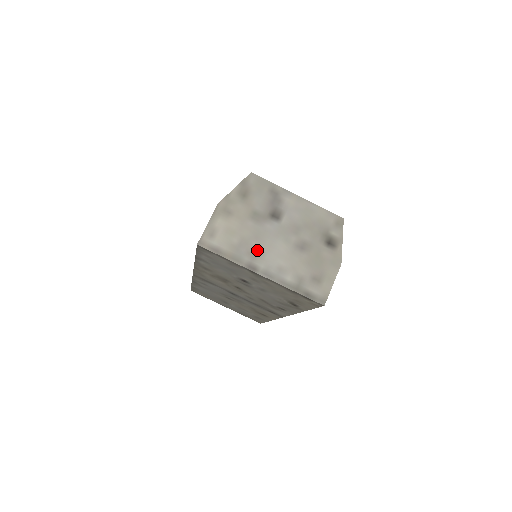
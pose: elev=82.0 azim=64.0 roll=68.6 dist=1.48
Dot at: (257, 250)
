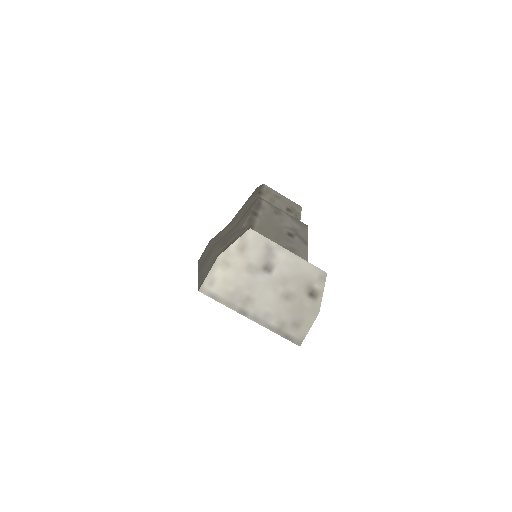
Dot at: (249, 298)
